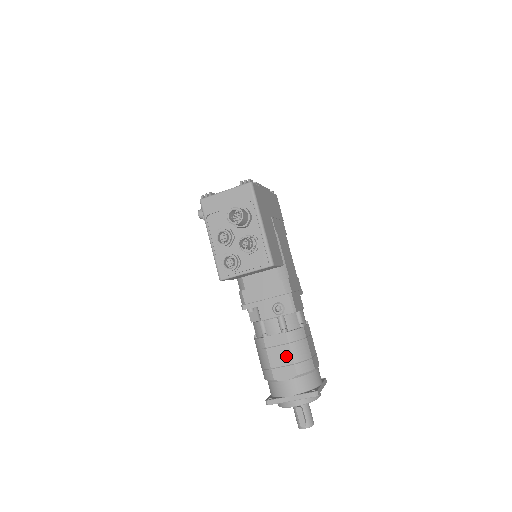
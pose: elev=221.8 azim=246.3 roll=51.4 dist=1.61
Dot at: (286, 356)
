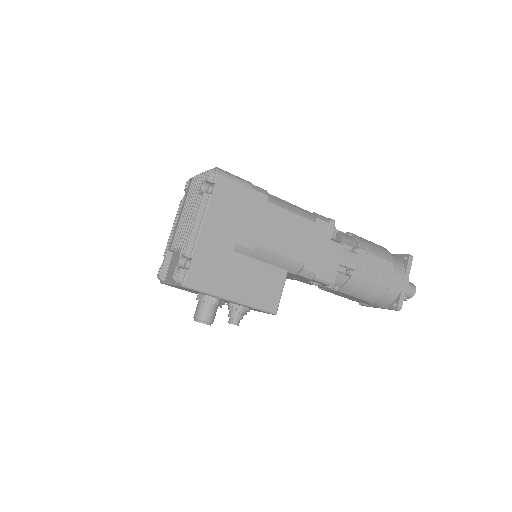
Dot at: (351, 297)
